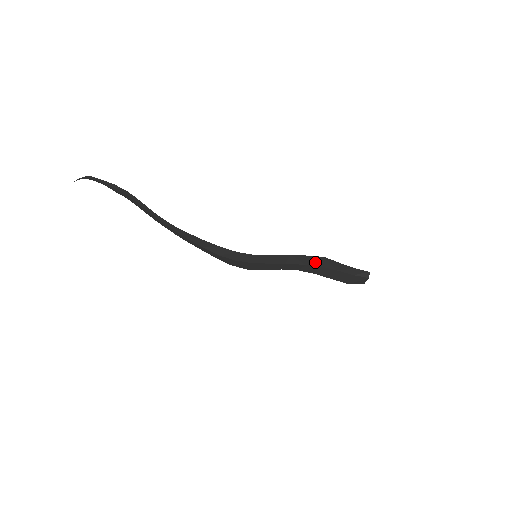
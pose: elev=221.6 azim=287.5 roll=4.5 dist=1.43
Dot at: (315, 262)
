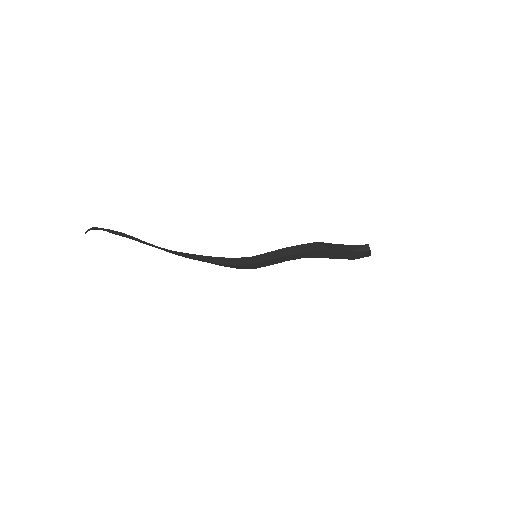
Dot at: (312, 248)
